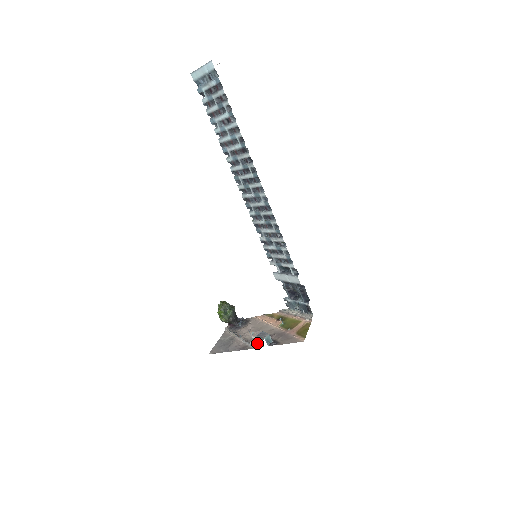
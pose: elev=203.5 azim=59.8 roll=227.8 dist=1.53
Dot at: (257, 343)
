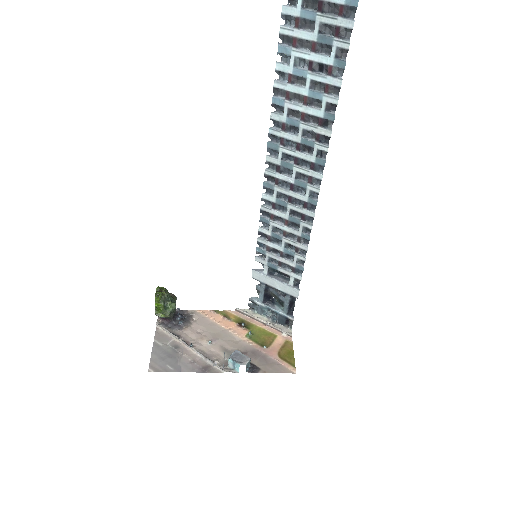
Dot at: (225, 364)
